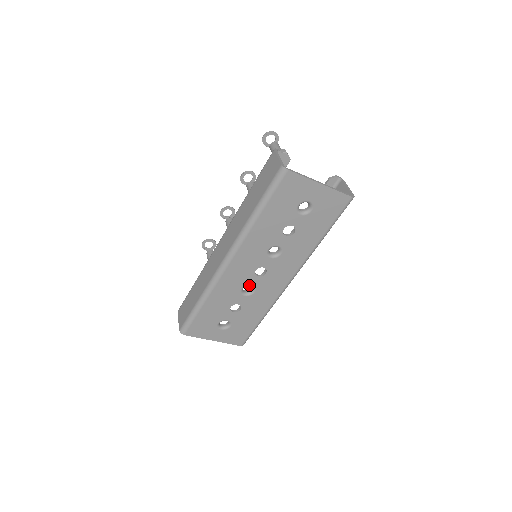
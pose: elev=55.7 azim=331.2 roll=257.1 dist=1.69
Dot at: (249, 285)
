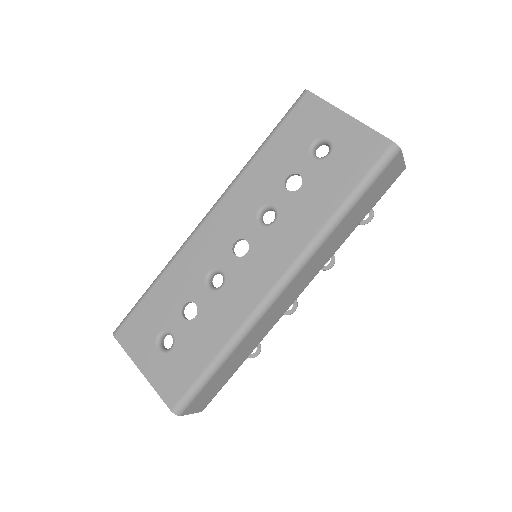
Dot at: (220, 269)
